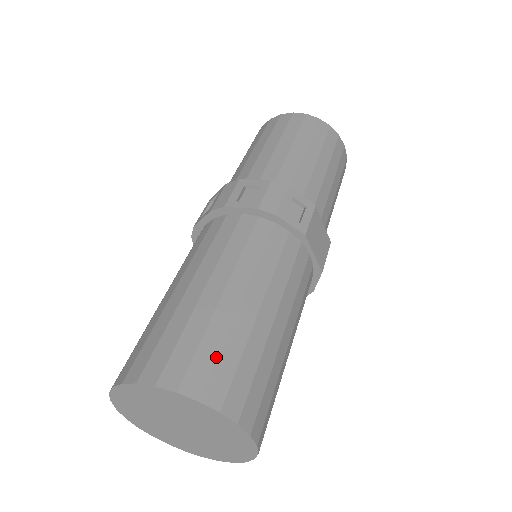
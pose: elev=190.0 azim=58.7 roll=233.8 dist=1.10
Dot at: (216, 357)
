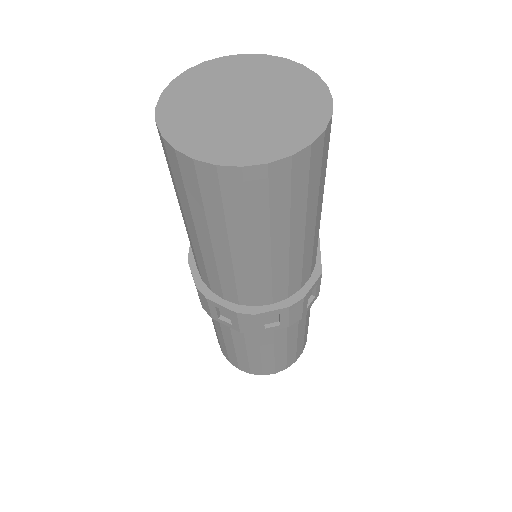
Dot at: occluded
